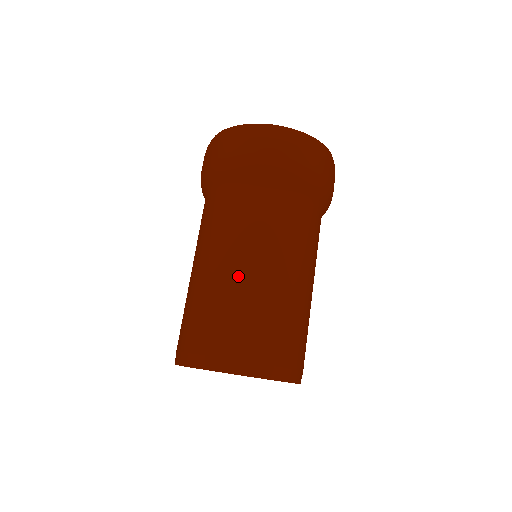
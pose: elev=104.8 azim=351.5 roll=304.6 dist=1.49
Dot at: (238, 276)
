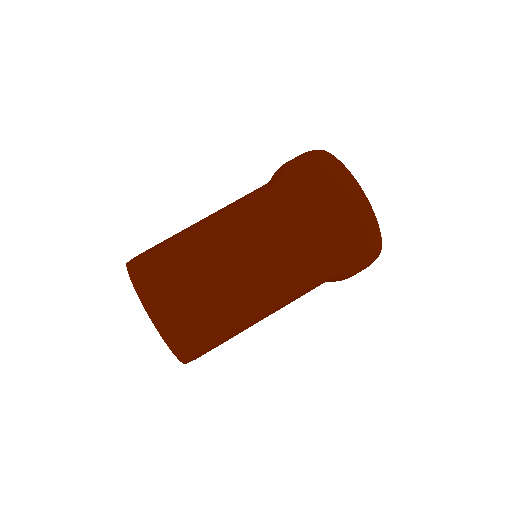
Dot at: (212, 242)
